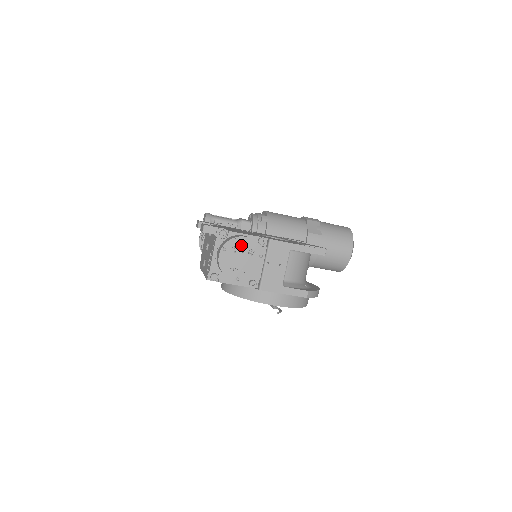
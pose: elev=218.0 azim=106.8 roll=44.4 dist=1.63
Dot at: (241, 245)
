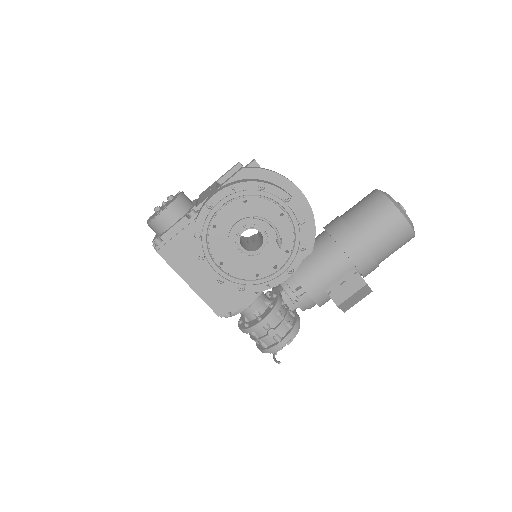
Dot at: occluded
